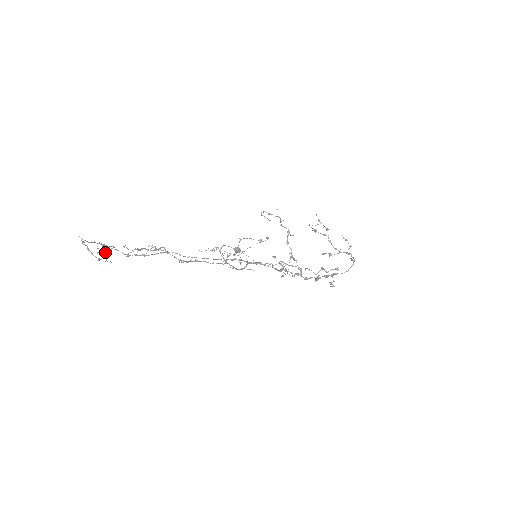
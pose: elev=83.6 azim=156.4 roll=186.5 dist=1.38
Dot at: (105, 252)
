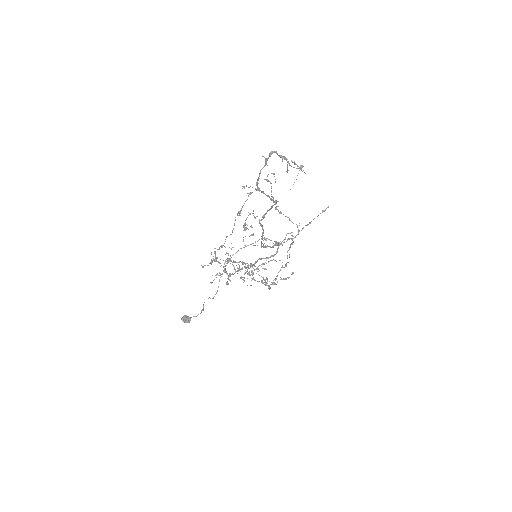
Dot at: occluded
